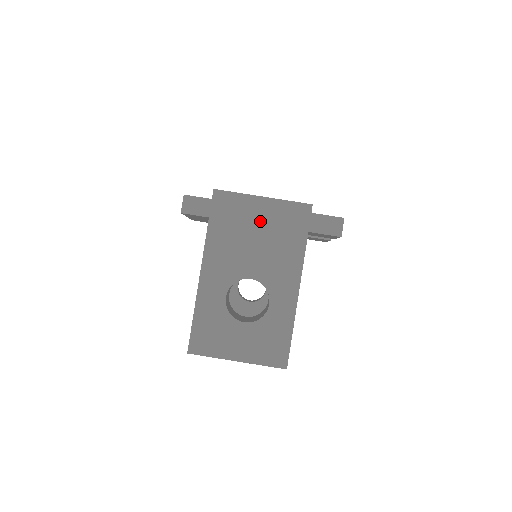
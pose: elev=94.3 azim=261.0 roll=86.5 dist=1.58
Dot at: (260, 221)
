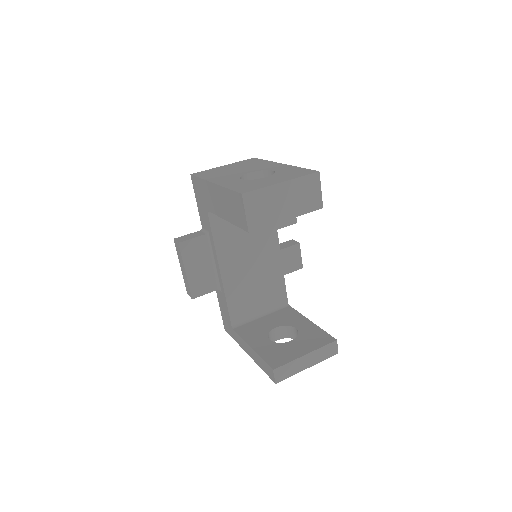
Dot at: (231, 168)
